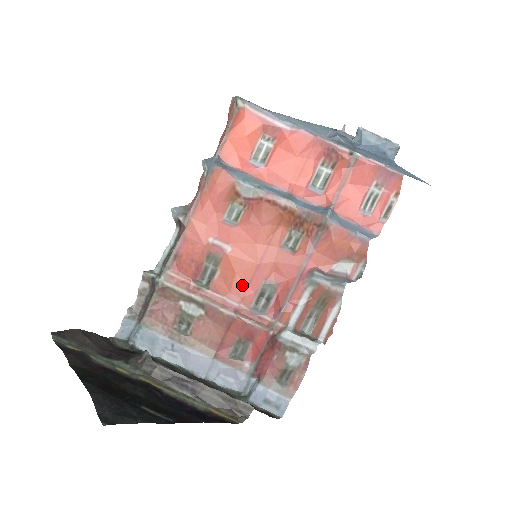
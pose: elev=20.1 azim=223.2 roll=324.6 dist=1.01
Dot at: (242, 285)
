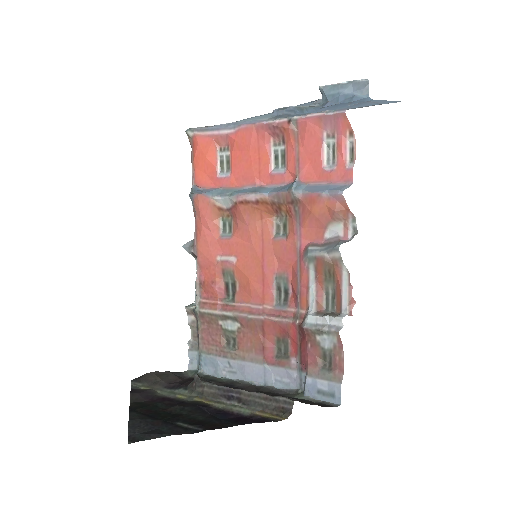
Dot at: (258, 287)
